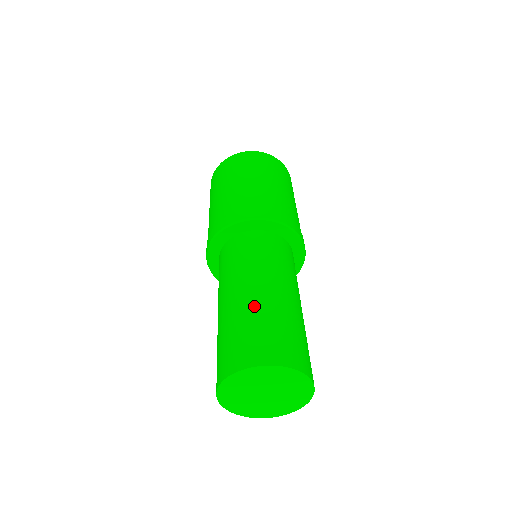
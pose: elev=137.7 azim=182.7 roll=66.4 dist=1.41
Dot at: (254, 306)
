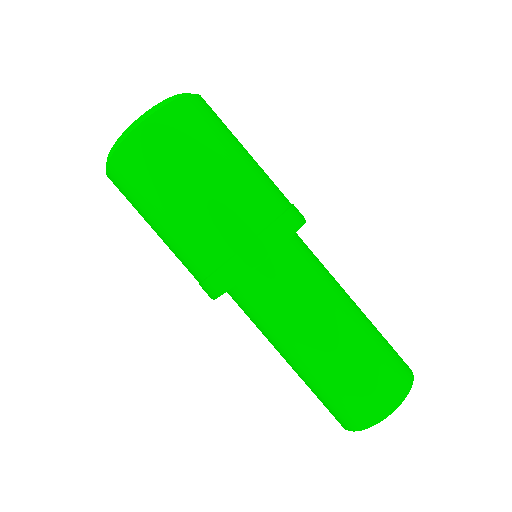
Dot at: (347, 356)
